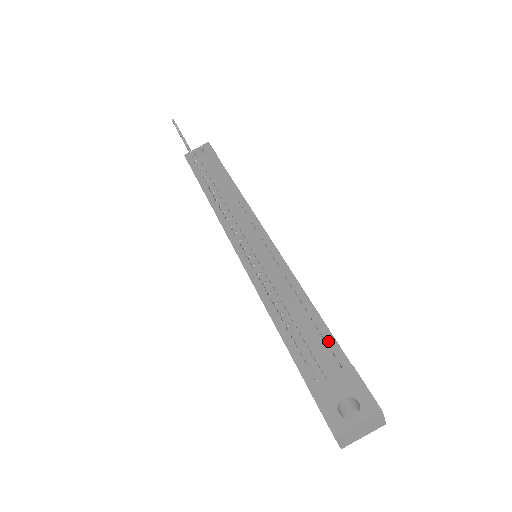
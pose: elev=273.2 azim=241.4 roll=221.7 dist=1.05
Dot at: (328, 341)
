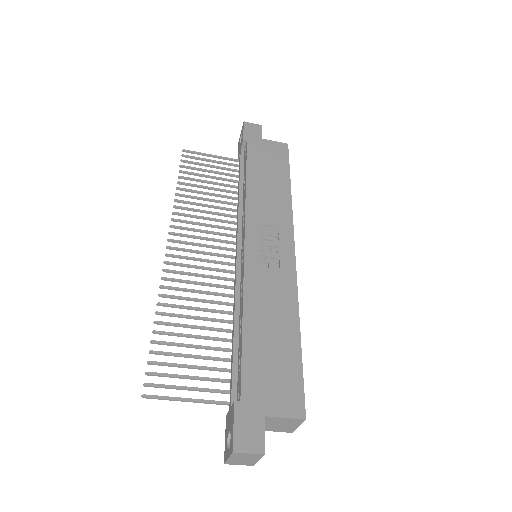
Dot at: (239, 369)
